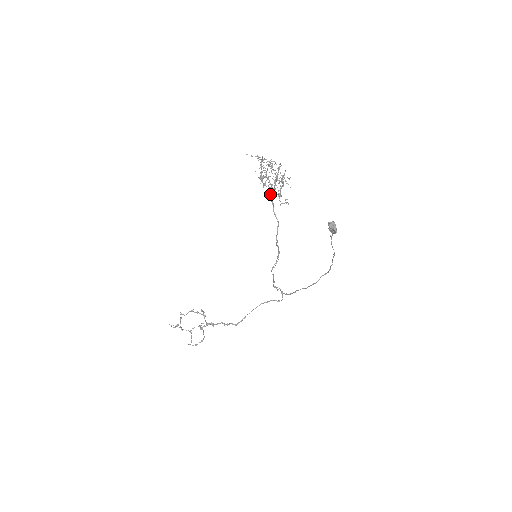
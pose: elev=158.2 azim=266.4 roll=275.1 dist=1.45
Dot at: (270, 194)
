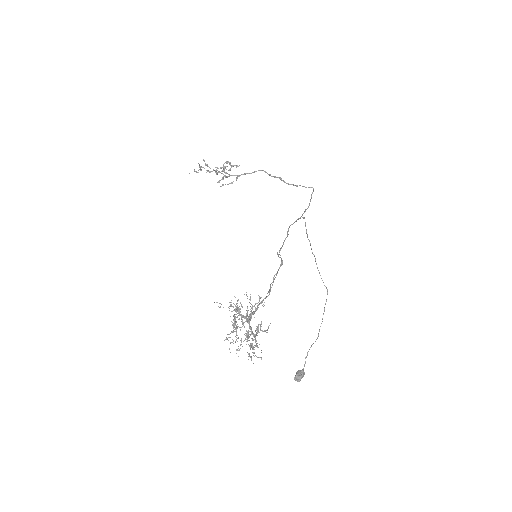
Dot at: occluded
